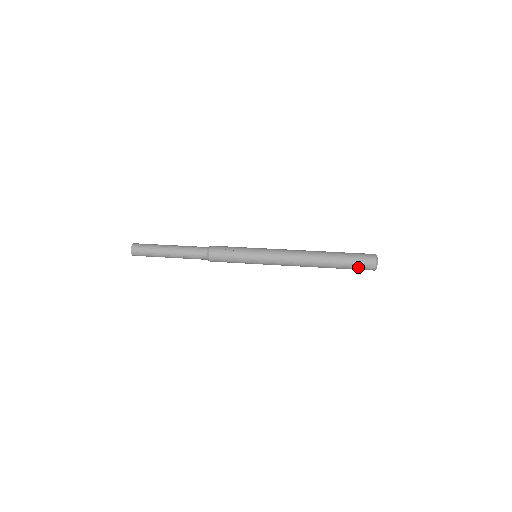
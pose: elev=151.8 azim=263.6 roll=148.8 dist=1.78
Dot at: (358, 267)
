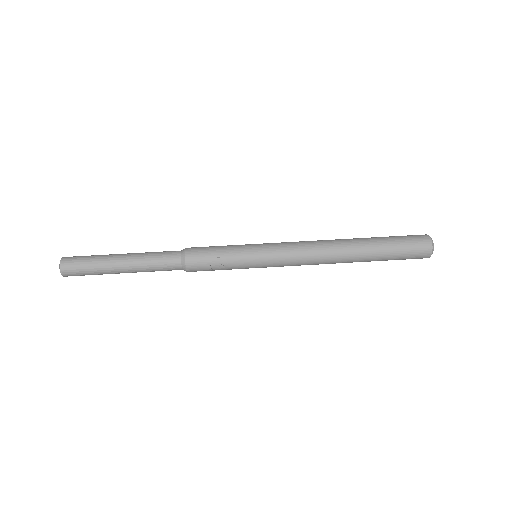
Dot at: (403, 259)
